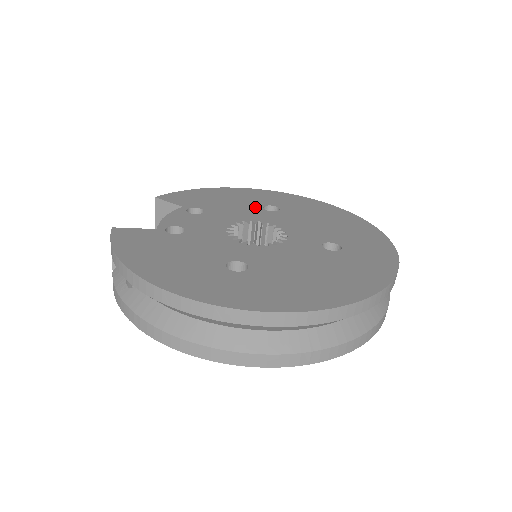
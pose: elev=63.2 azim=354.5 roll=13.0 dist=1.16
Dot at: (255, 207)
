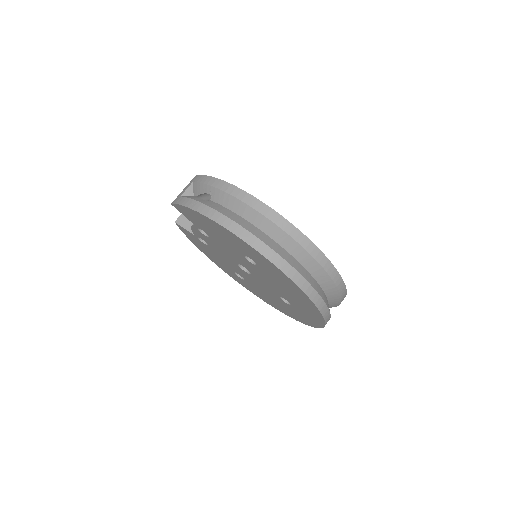
Dot at: occluded
